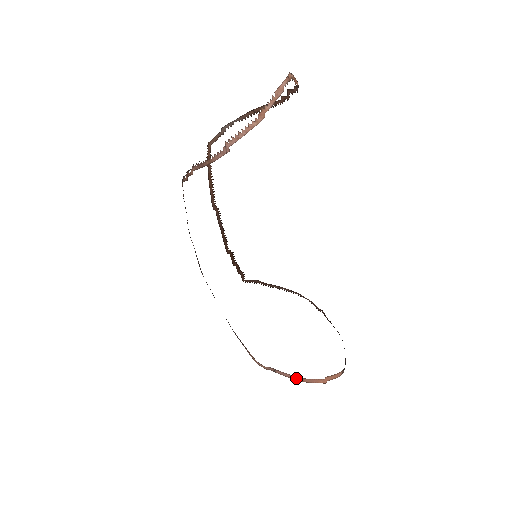
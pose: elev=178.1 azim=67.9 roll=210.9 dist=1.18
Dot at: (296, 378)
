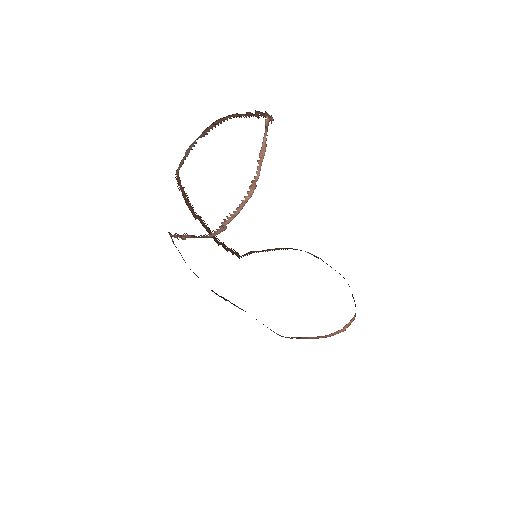
Dot at: (319, 337)
